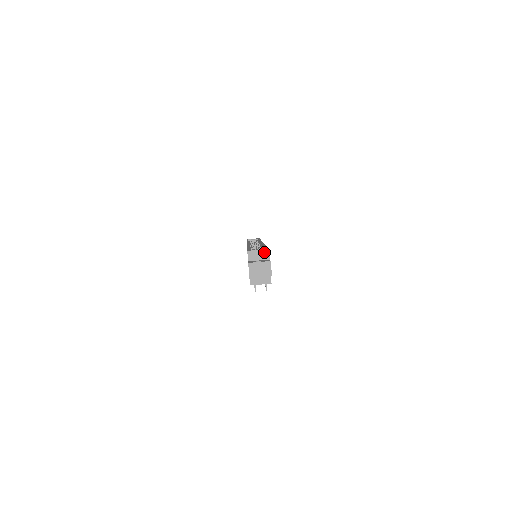
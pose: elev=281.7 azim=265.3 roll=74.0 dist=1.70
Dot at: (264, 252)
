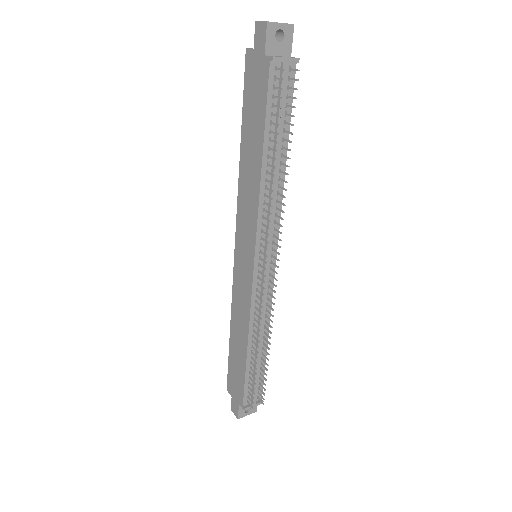
Dot at: occluded
